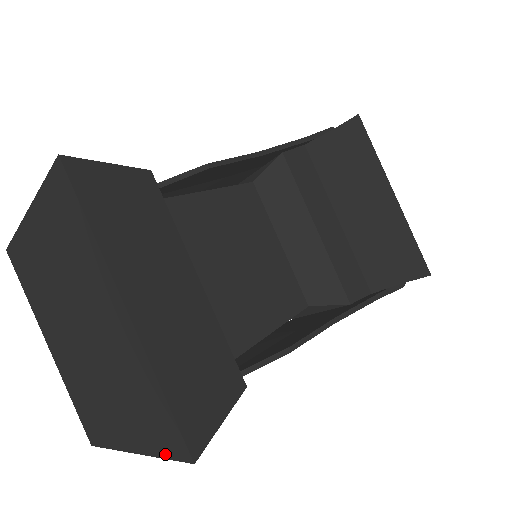
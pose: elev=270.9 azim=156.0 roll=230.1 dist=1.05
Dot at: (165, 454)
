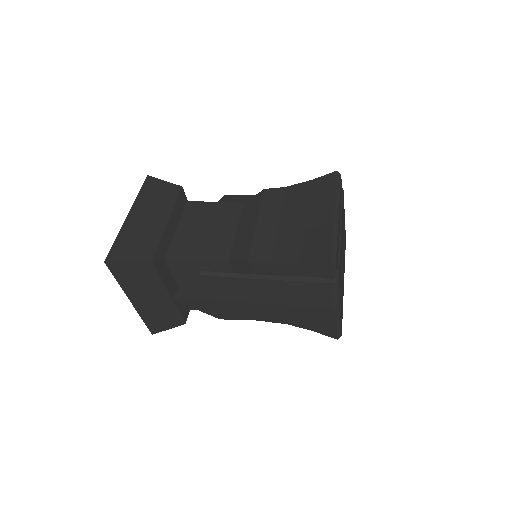
Dot at: (115, 276)
